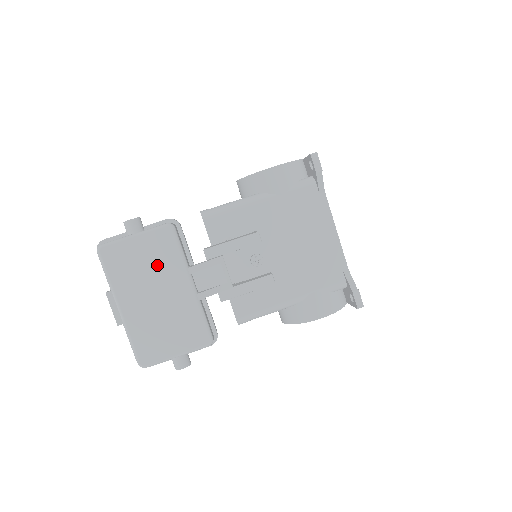
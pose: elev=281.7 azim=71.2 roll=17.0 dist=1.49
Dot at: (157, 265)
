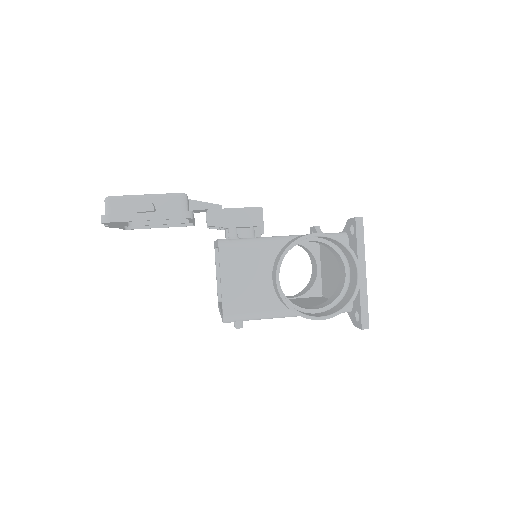
Dot at: occluded
